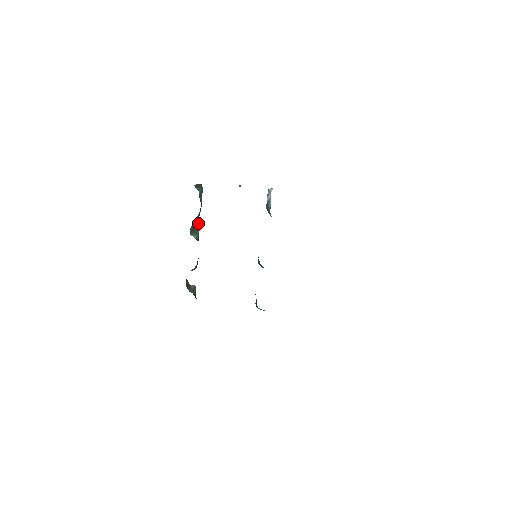
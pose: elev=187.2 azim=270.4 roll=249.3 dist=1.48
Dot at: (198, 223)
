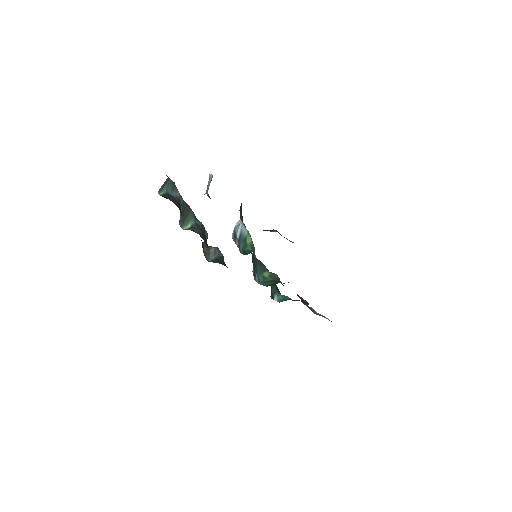
Dot at: (187, 208)
